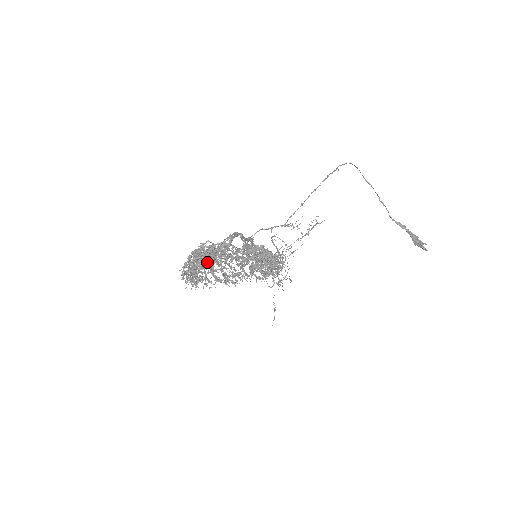
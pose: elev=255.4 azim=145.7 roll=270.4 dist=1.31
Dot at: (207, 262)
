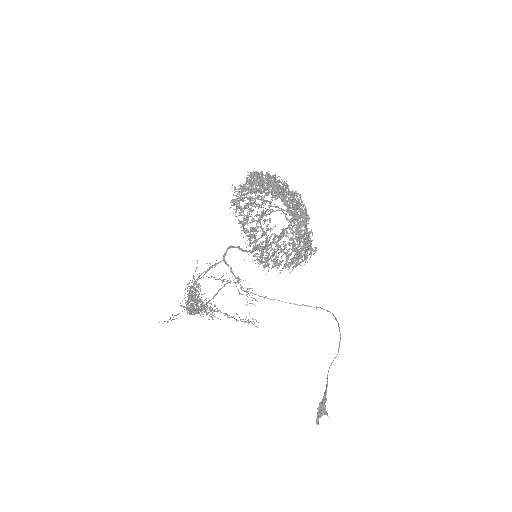
Dot at: occluded
